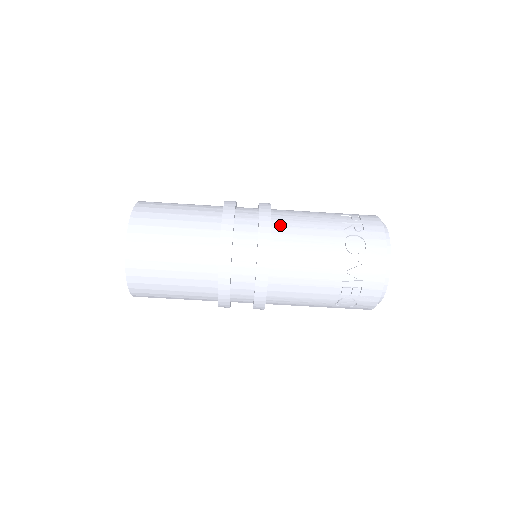
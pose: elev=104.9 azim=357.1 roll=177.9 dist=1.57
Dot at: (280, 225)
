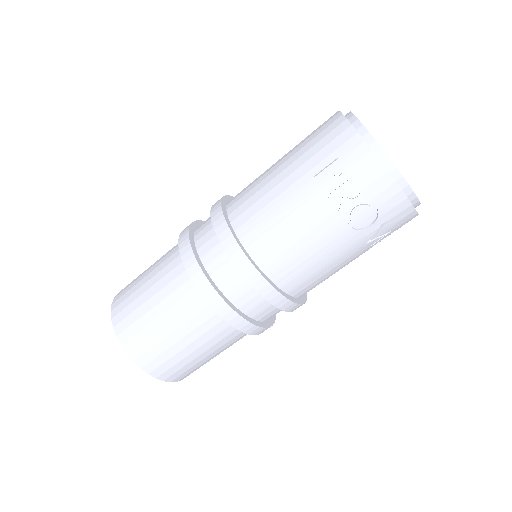
Dot at: (267, 259)
